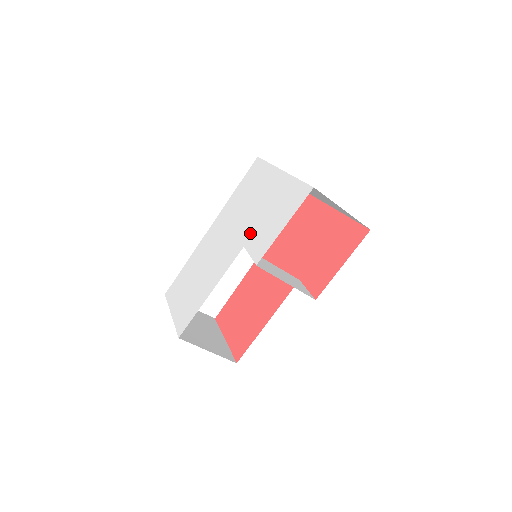
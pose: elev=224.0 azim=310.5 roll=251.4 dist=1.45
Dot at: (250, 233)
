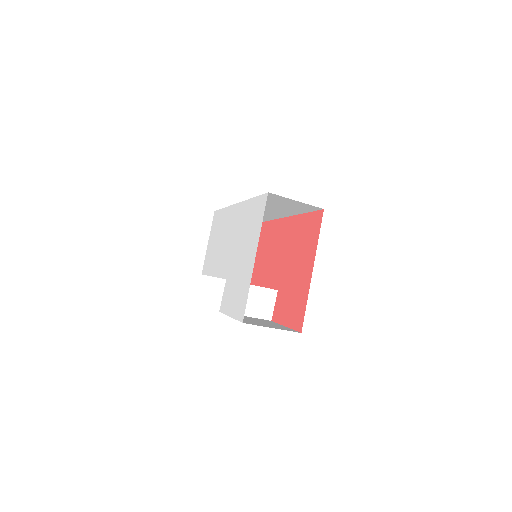
Dot at: (230, 276)
